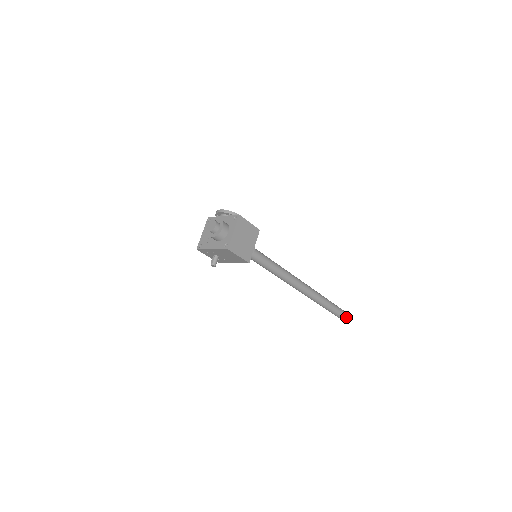
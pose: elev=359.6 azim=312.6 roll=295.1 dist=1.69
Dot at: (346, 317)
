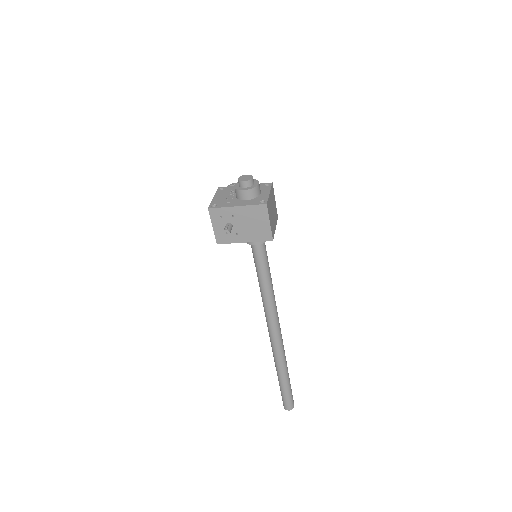
Dot at: (292, 401)
